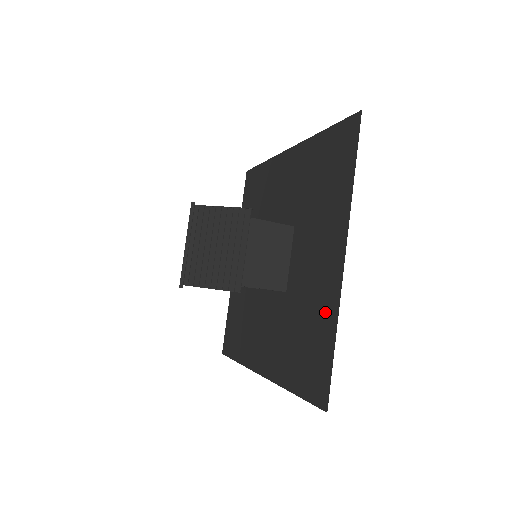
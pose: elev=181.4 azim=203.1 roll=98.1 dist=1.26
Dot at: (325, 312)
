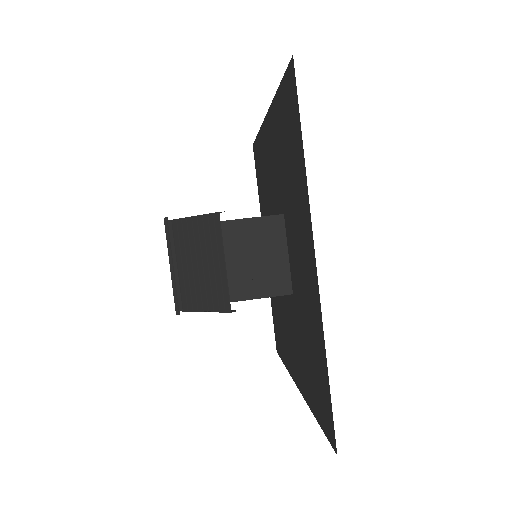
Dot at: (316, 328)
